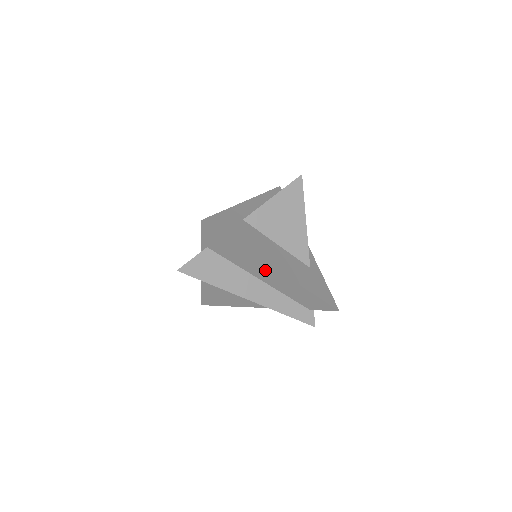
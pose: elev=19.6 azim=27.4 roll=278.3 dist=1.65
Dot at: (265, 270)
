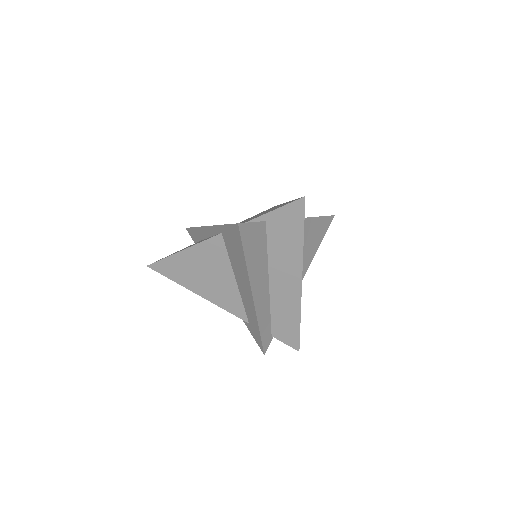
Dot at: (290, 278)
